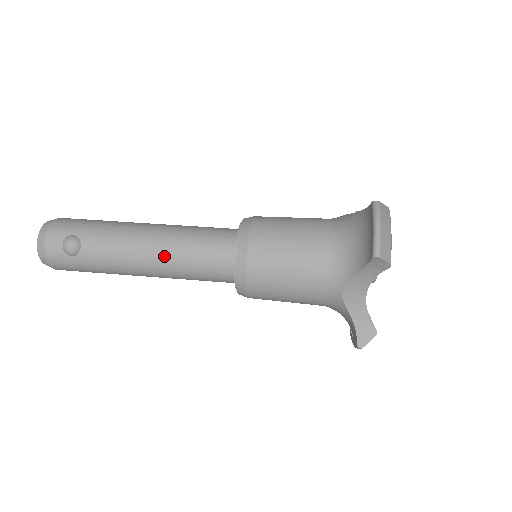
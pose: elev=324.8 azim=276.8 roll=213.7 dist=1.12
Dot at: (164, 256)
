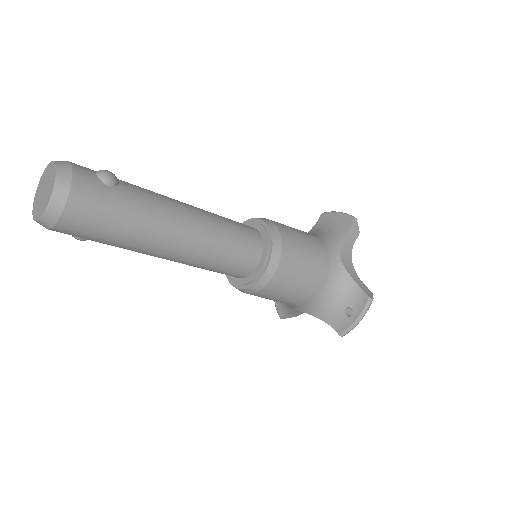
Dot at: (205, 214)
